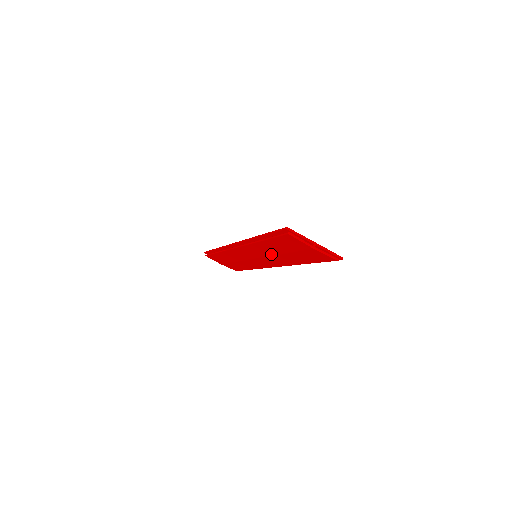
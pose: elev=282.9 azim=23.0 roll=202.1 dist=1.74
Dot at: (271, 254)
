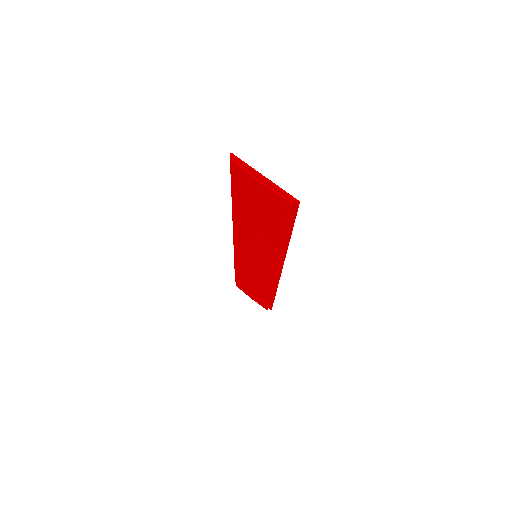
Dot at: (253, 234)
